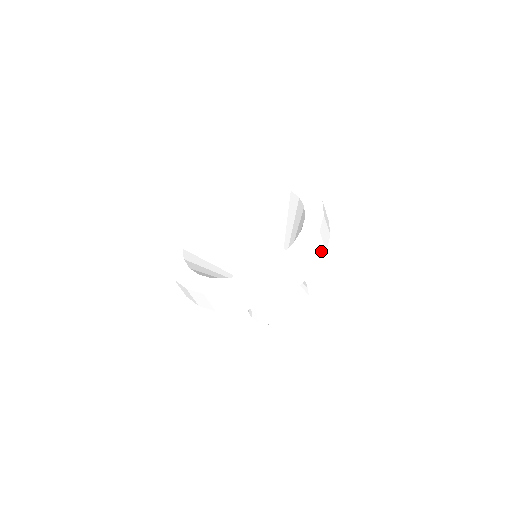
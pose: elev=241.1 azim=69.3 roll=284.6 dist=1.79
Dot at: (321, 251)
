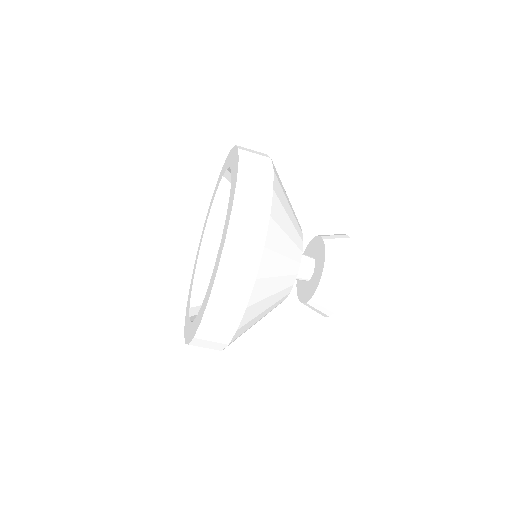
Dot at: (233, 312)
